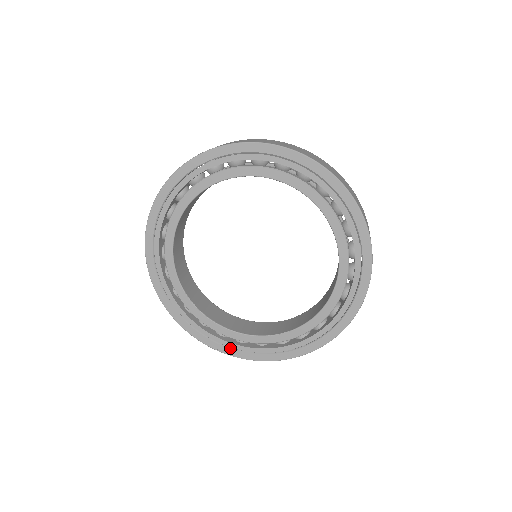
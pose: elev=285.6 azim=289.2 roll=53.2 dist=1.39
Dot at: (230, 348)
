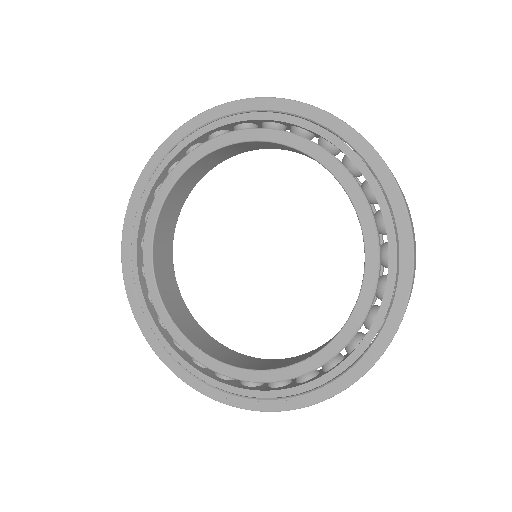
Dot at: (233, 394)
